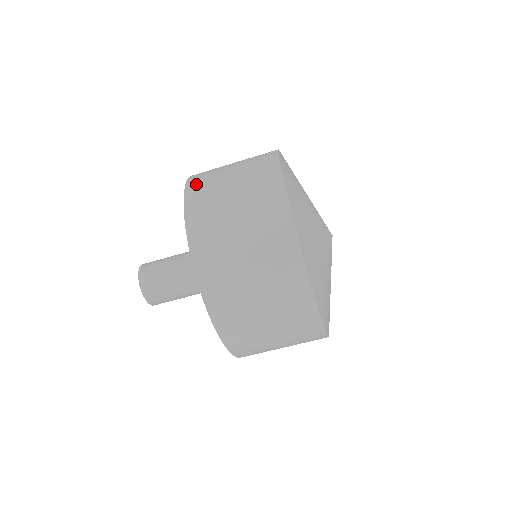
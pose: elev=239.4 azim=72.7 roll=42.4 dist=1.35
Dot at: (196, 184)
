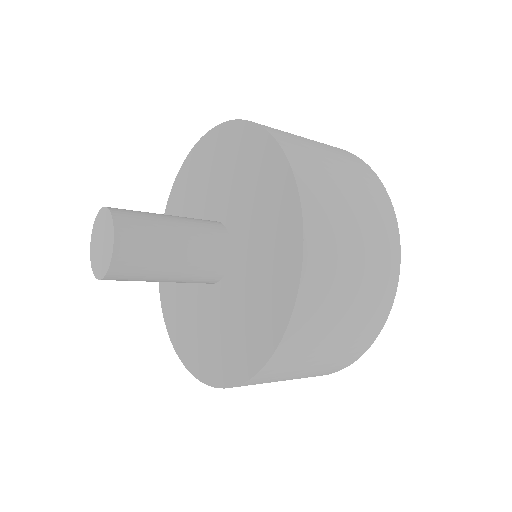
Dot at: (286, 139)
